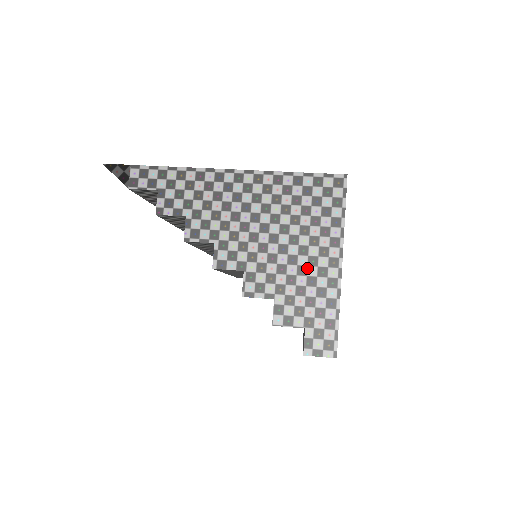
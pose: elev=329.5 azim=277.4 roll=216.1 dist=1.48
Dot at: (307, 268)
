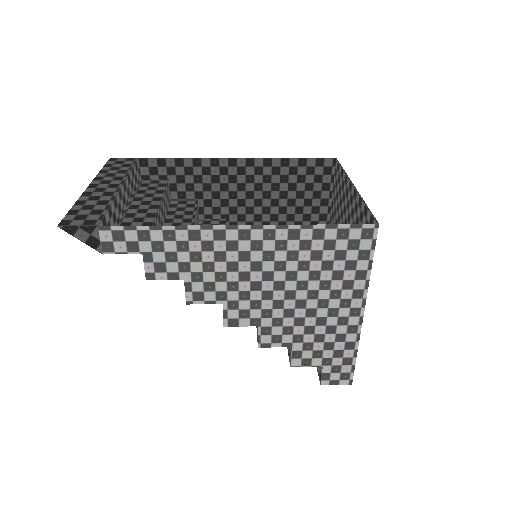
Dot at: (327, 319)
